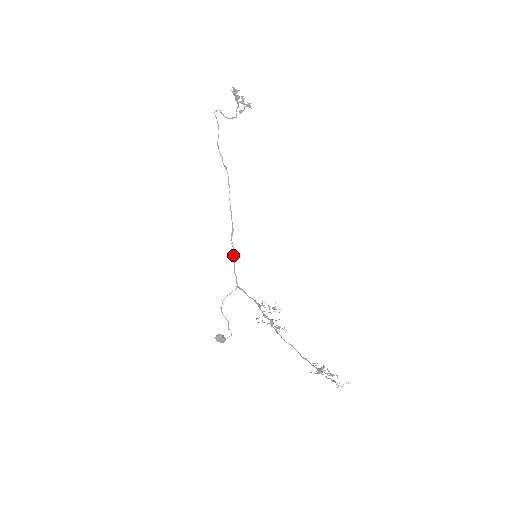
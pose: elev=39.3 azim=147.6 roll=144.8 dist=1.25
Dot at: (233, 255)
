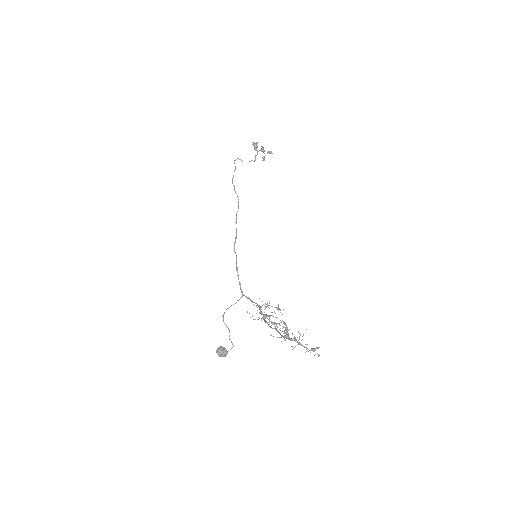
Dot at: (236, 261)
